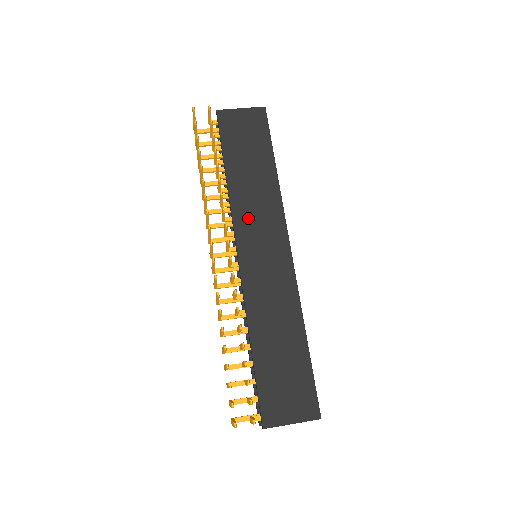
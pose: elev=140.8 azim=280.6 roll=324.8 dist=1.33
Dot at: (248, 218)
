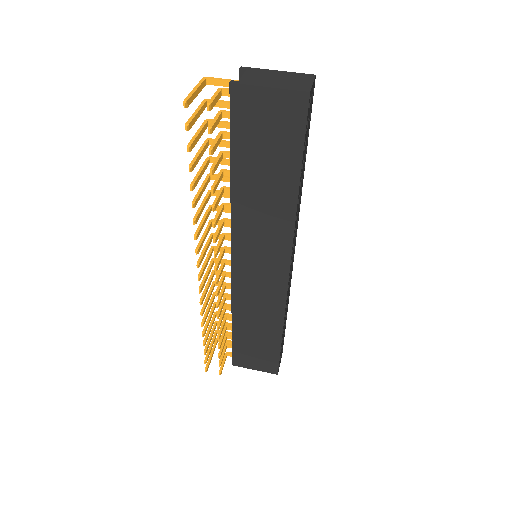
Dot at: (249, 234)
